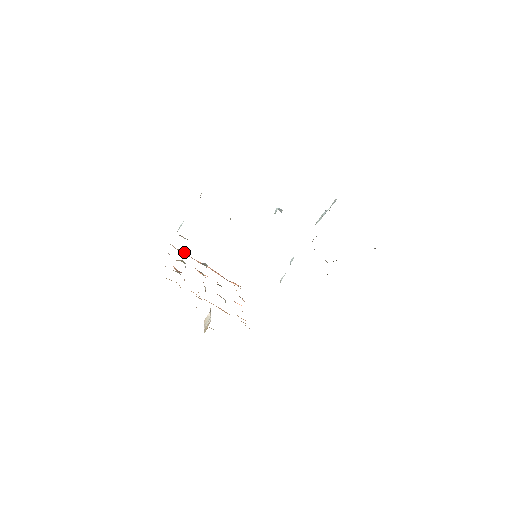
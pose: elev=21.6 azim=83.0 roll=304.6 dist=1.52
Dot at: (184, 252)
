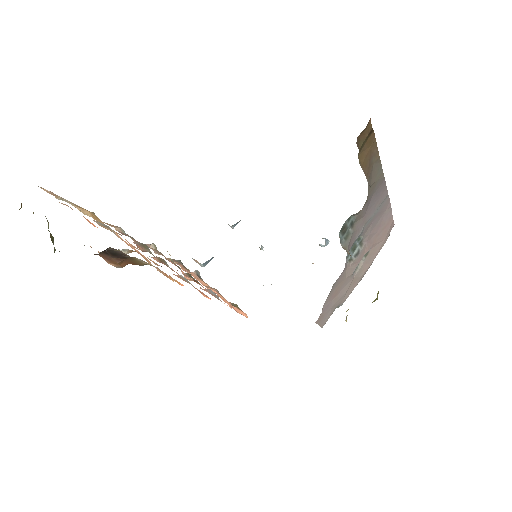
Dot at: (182, 263)
